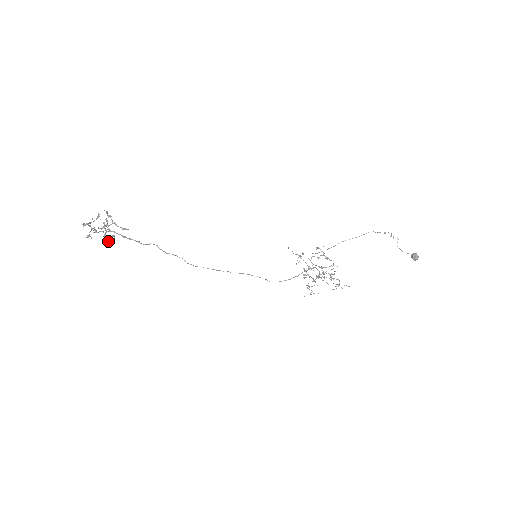
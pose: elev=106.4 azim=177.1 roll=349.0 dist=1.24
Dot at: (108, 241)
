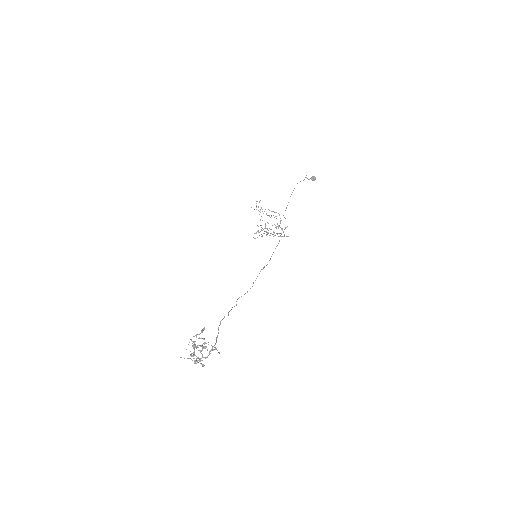
Dot at: occluded
